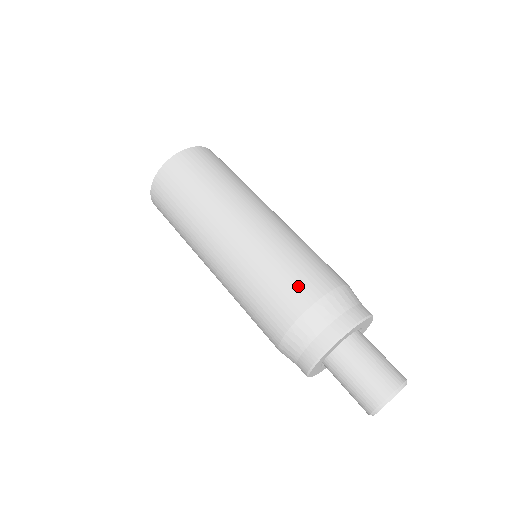
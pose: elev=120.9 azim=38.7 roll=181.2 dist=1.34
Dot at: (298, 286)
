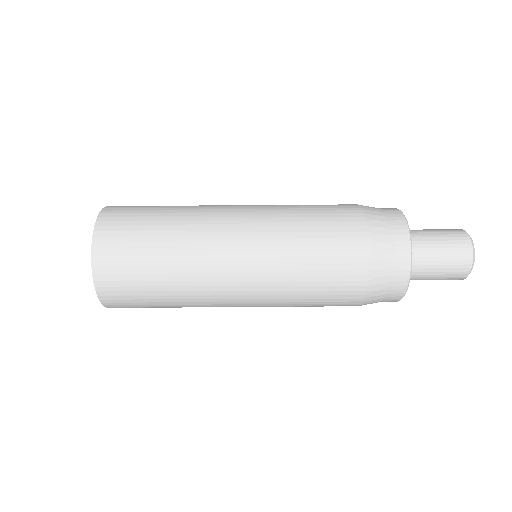
Dot at: (339, 296)
